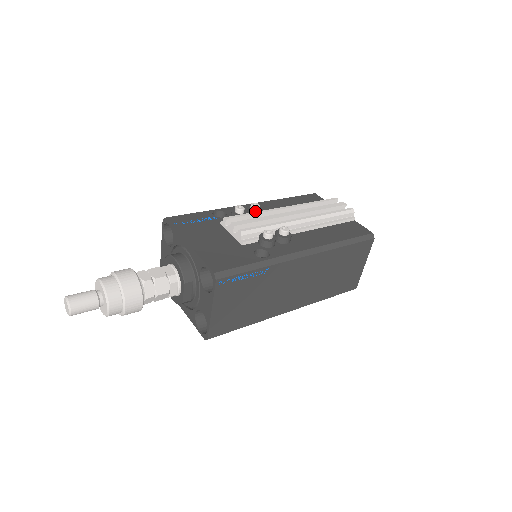
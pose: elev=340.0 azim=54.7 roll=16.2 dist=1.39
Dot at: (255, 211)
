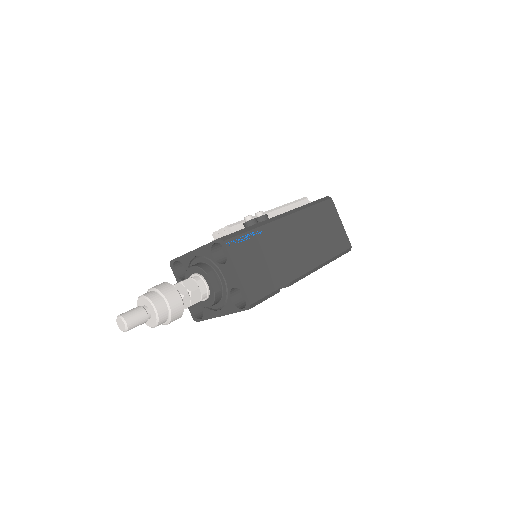
Dot at: occluded
